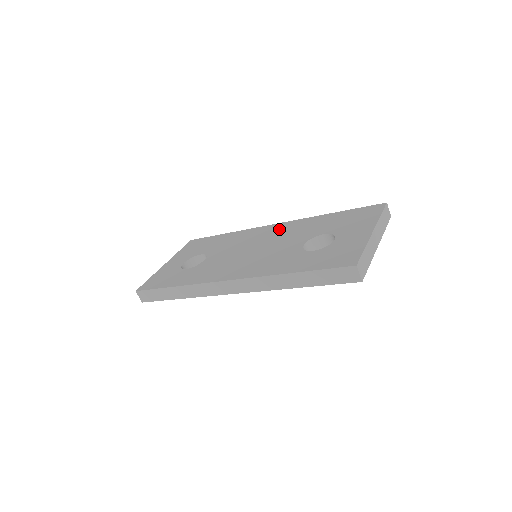
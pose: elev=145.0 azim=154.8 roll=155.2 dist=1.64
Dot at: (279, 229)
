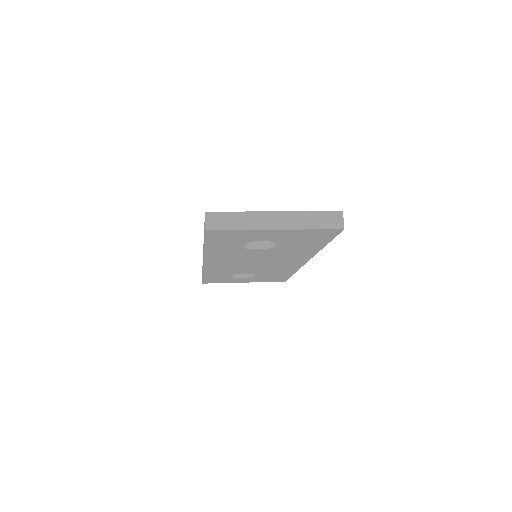
Dot at: occluded
